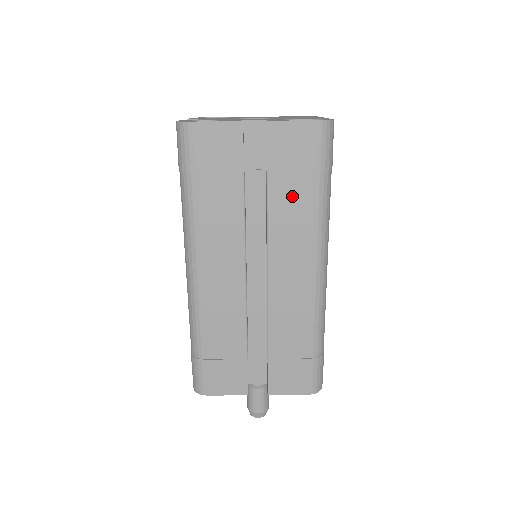
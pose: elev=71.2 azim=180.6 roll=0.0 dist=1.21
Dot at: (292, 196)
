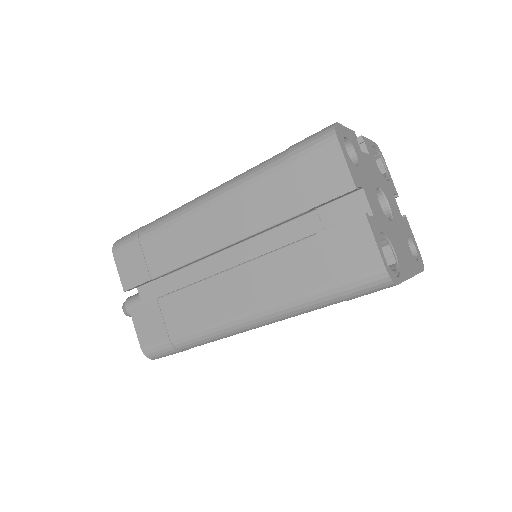
Dot at: (303, 268)
